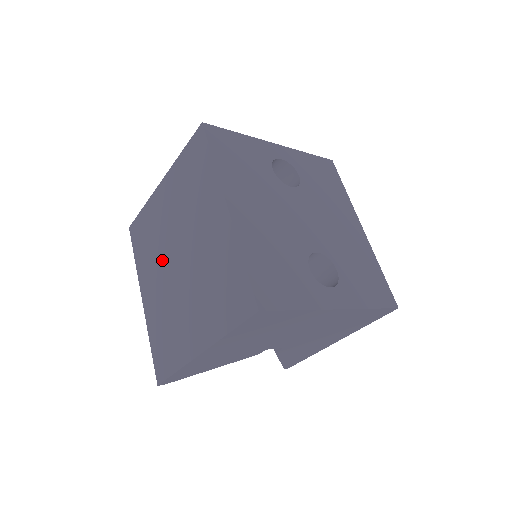
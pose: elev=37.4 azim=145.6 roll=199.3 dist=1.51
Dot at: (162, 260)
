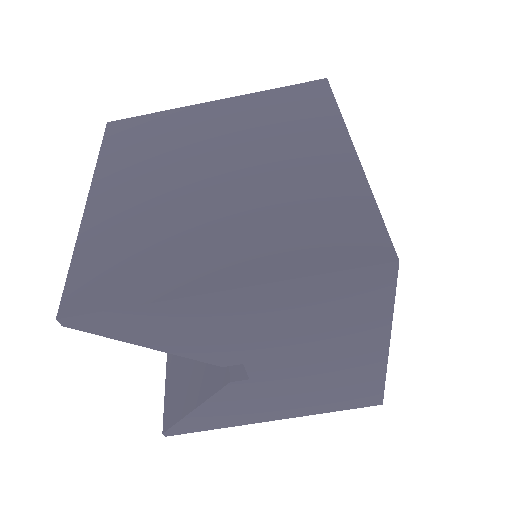
Dot at: (174, 167)
